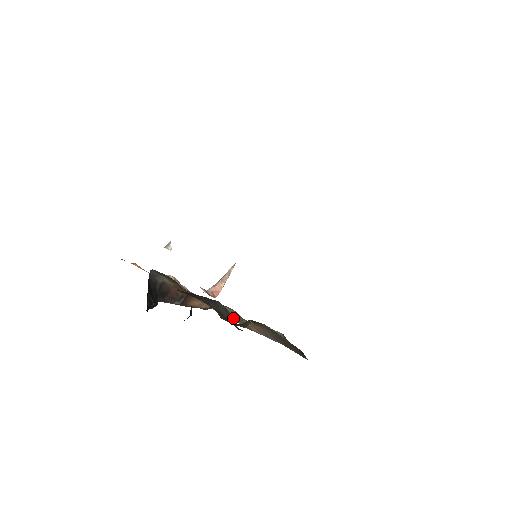
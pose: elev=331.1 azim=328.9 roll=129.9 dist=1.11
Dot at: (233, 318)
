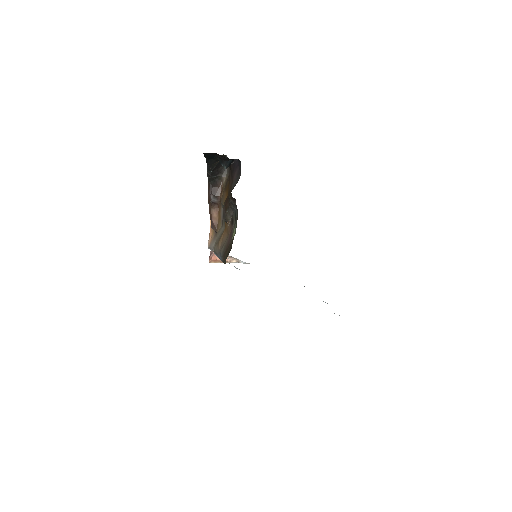
Dot at: (216, 241)
